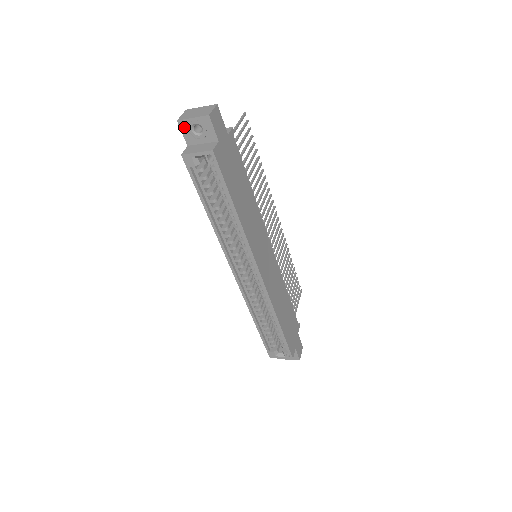
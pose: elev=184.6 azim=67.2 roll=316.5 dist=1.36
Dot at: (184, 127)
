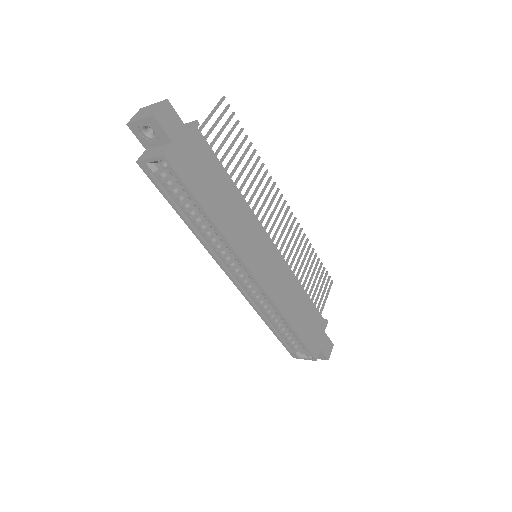
Dot at: (135, 130)
